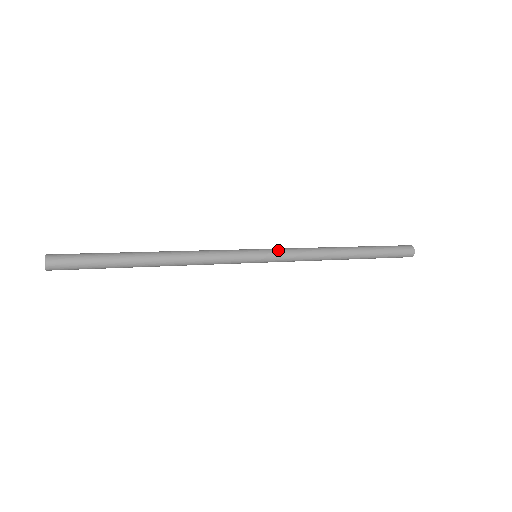
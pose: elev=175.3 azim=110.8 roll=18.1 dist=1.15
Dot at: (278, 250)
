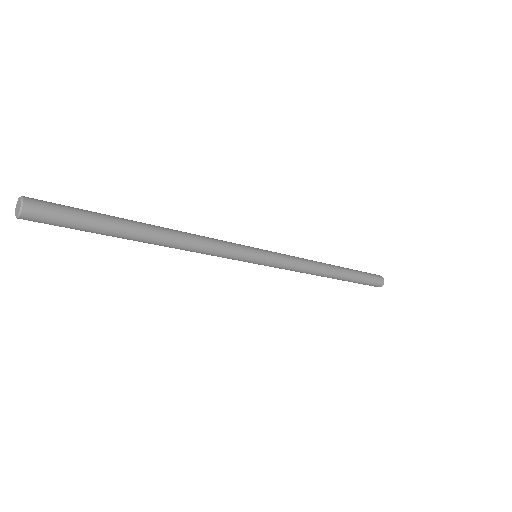
Dot at: (275, 252)
